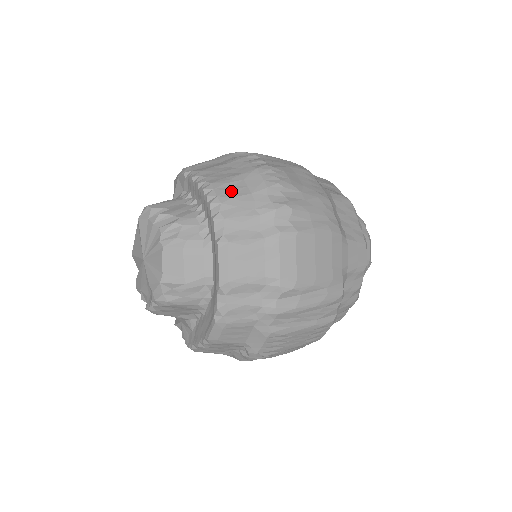
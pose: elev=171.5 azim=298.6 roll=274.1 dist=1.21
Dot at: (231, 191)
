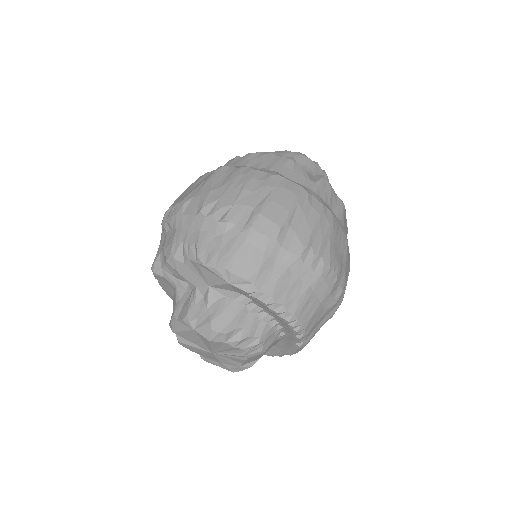
Dot at: (309, 312)
